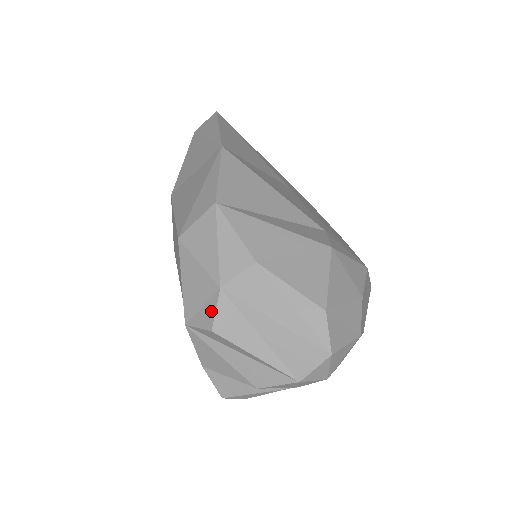
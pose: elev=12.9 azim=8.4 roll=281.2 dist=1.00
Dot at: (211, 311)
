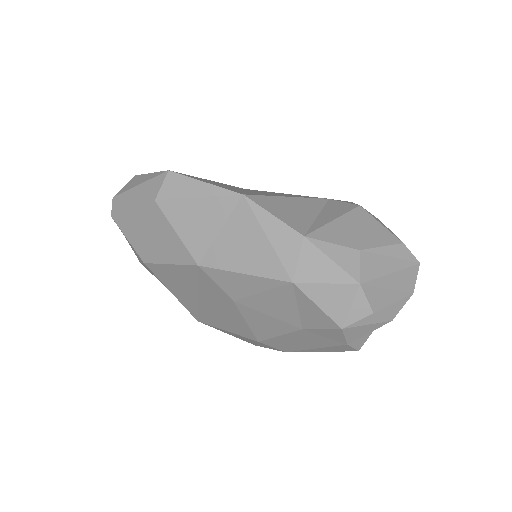
Dot at: (363, 303)
